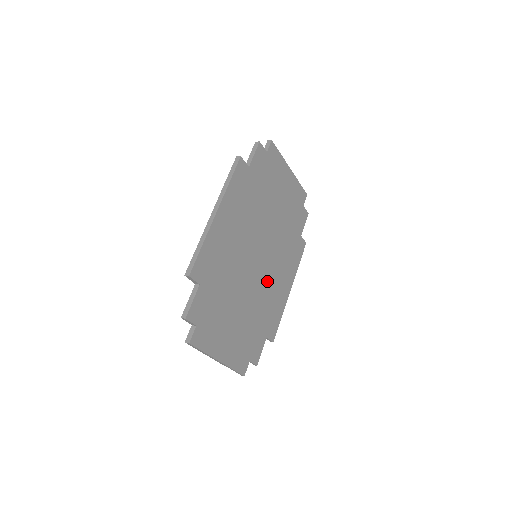
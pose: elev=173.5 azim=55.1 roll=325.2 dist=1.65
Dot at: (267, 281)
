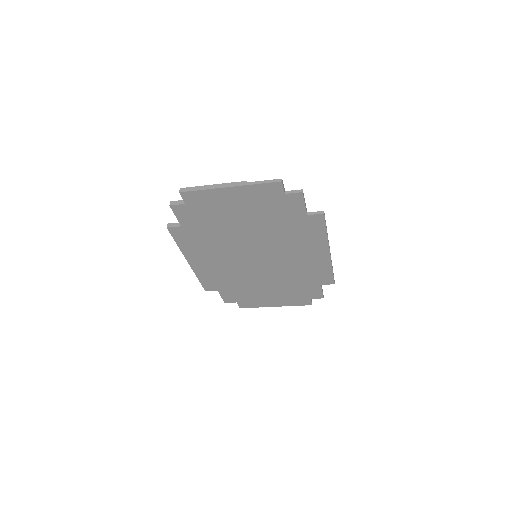
Dot at: (285, 262)
